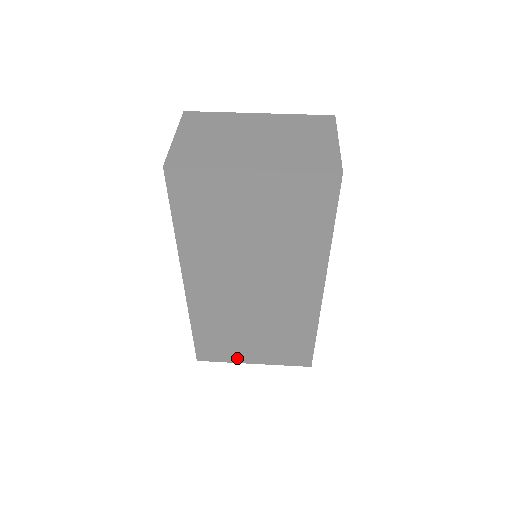
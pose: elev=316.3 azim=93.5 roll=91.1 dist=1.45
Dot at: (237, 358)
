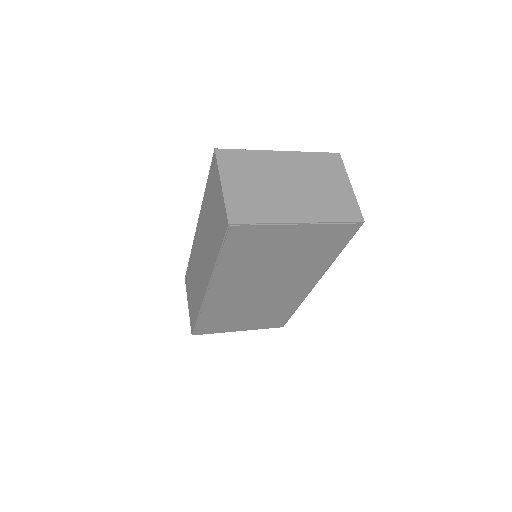
Dot at: (227, 329)
